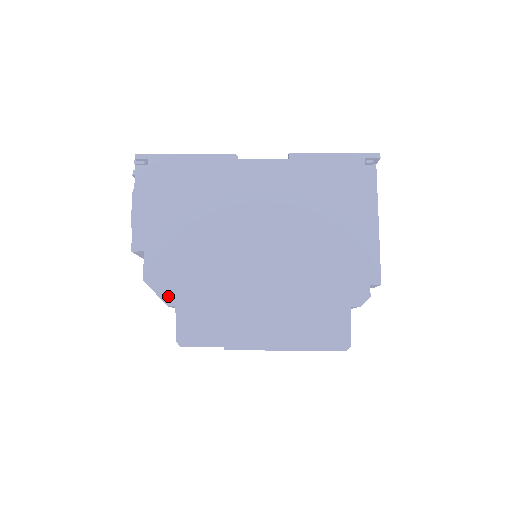
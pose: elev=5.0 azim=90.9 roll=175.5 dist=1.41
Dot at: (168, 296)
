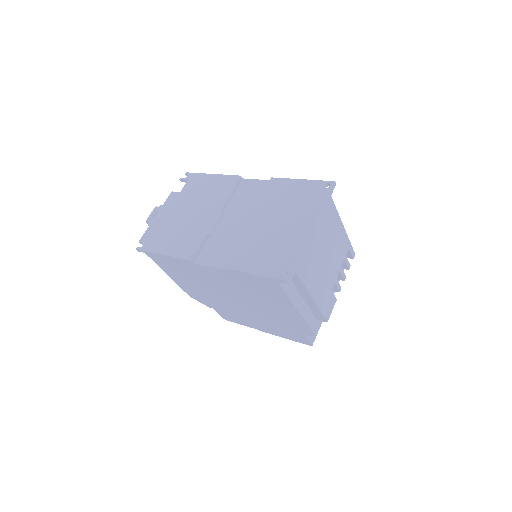
Dot at: (206, 305)
